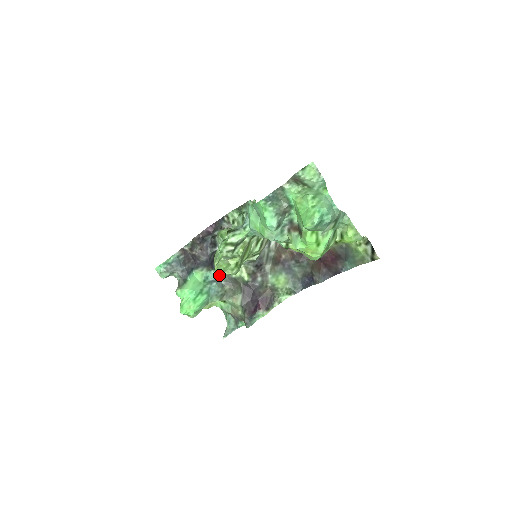
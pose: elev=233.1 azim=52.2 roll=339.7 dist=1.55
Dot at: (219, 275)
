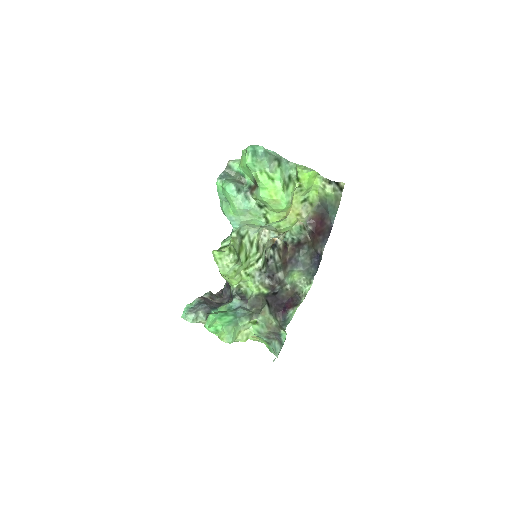
Dot at: (241, 301)
